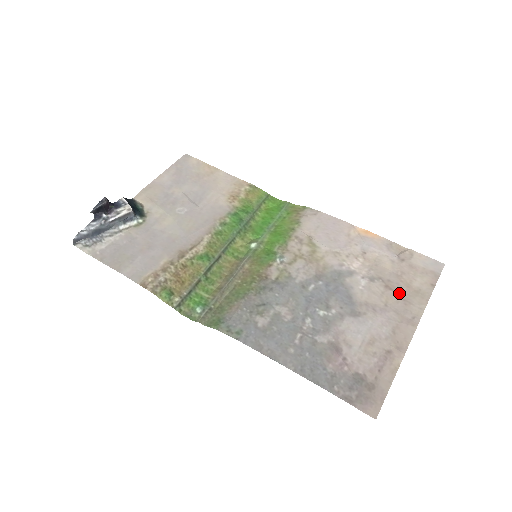
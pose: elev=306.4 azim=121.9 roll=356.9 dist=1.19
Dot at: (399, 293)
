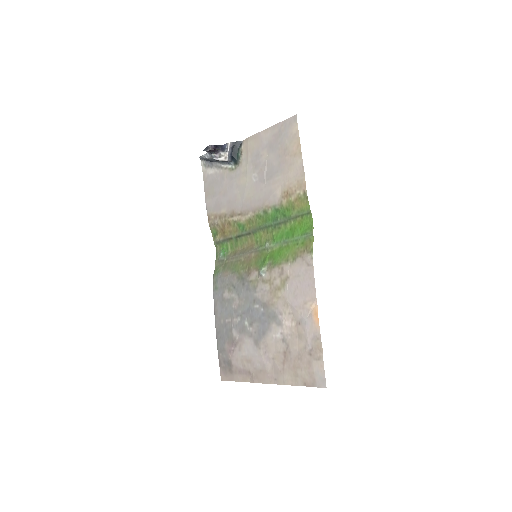
Dot at: (285, 363)
